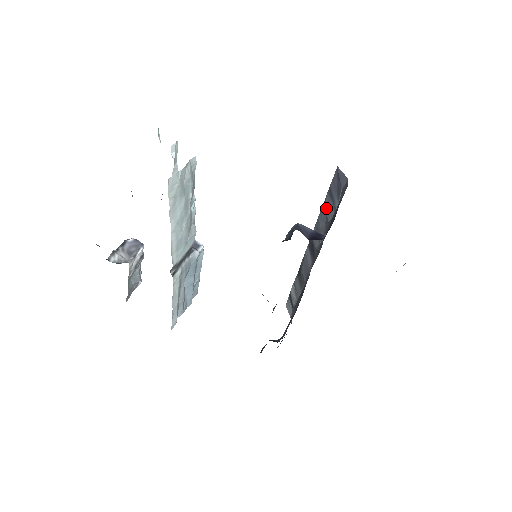
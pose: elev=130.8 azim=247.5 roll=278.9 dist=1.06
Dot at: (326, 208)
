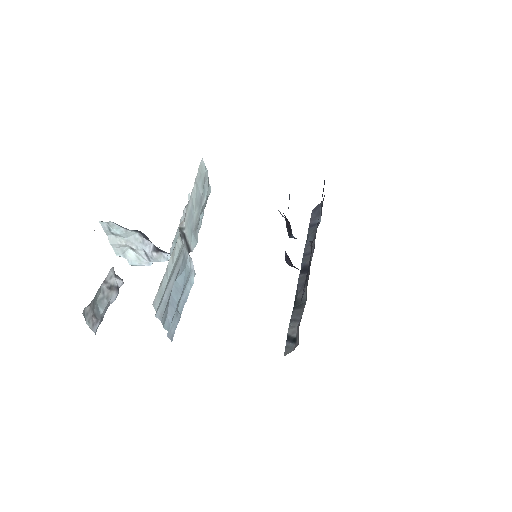
Dot at: (310, 234)
